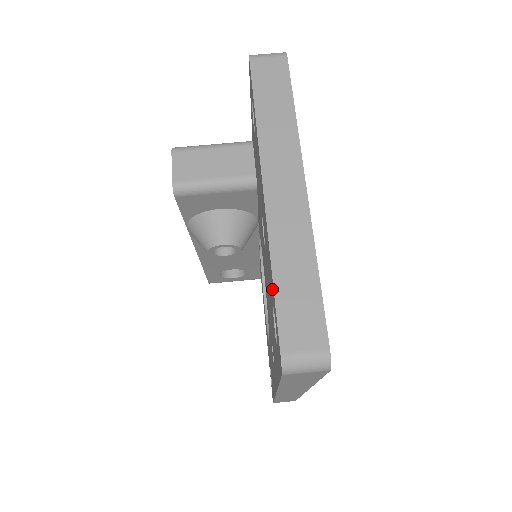
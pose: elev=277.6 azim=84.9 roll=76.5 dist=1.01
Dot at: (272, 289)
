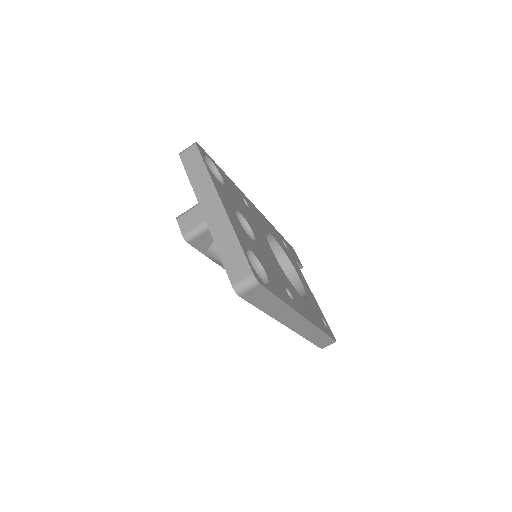
Dot at: occluded
